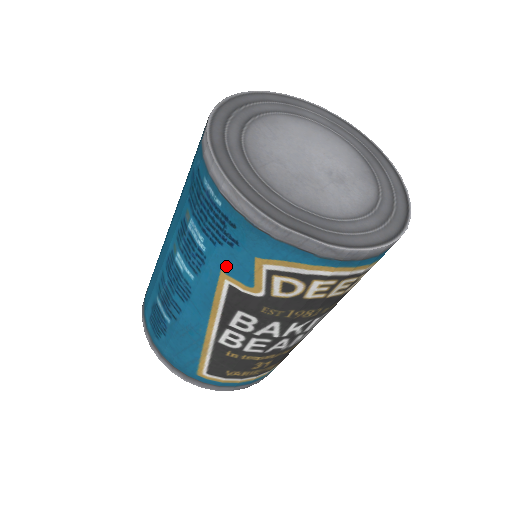
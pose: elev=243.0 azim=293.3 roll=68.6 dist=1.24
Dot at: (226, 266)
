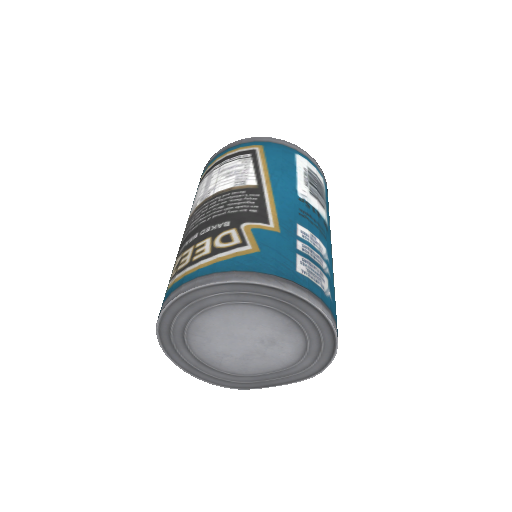
Dot at: occluded
